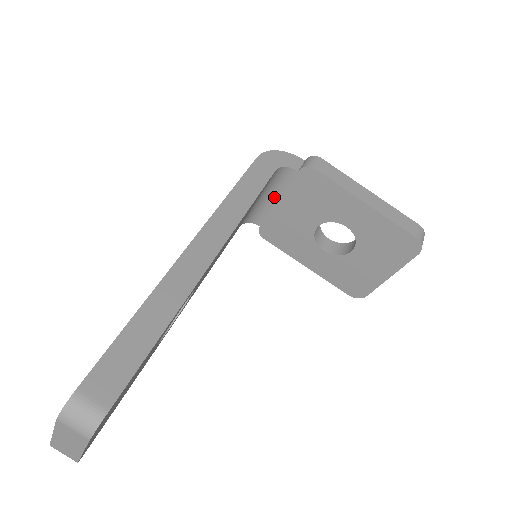
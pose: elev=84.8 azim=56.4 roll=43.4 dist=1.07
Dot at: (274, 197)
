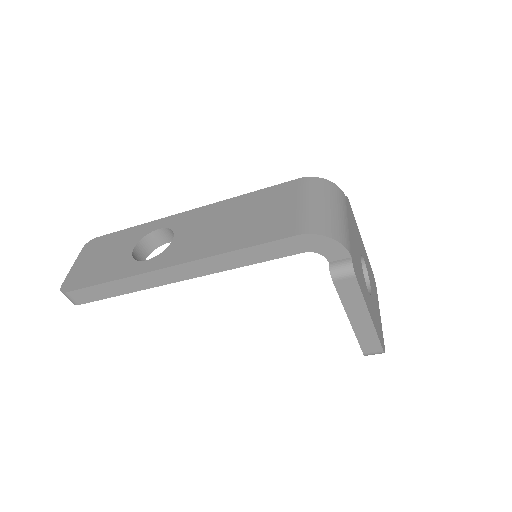
Dot at: occluded
